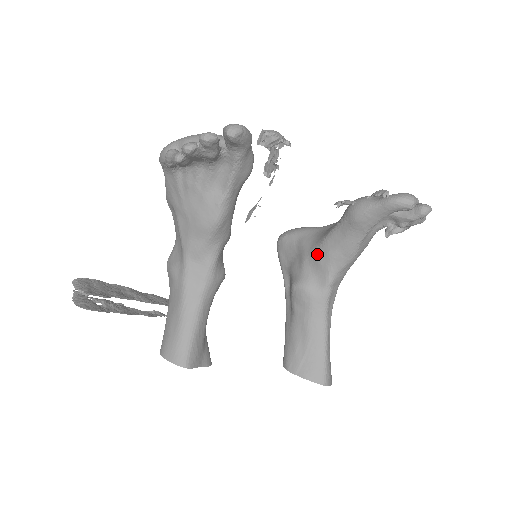
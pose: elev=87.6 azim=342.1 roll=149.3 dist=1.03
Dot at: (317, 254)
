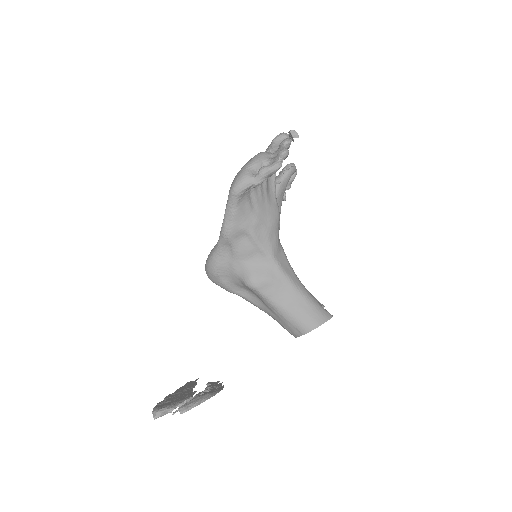
Dot at: occluded
